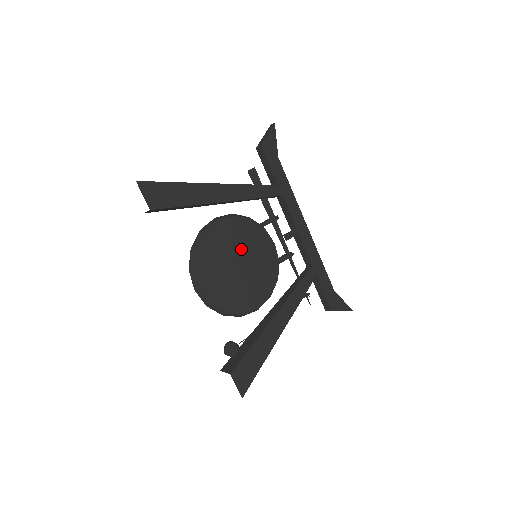
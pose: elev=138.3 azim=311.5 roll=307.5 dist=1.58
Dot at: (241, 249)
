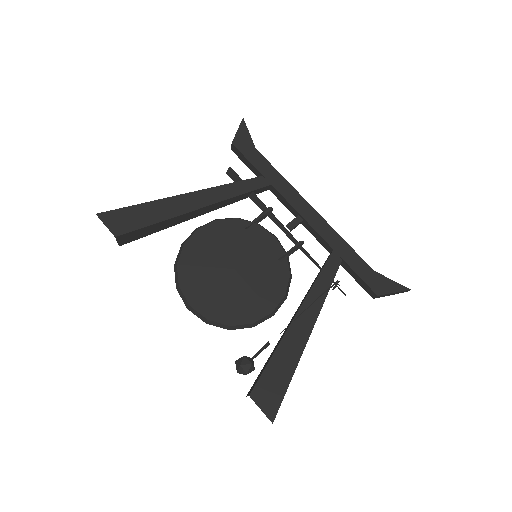
Dot at: (232, 252)
